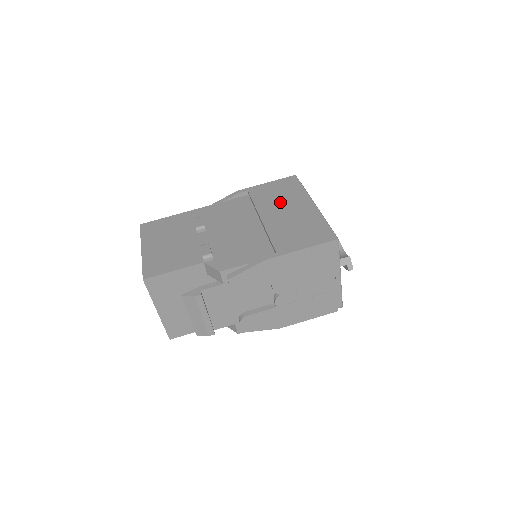
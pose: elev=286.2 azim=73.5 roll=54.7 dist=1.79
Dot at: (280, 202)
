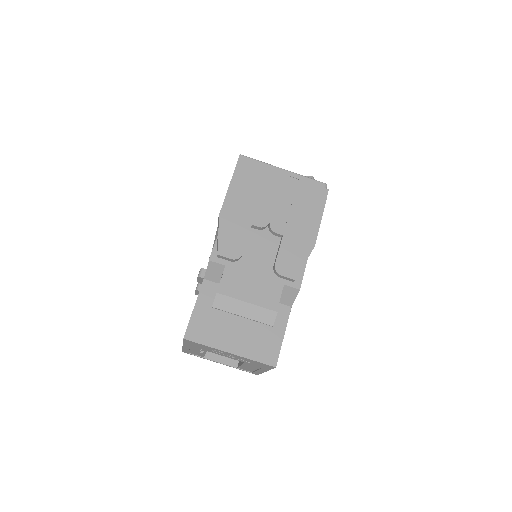
Dot at: occluded
